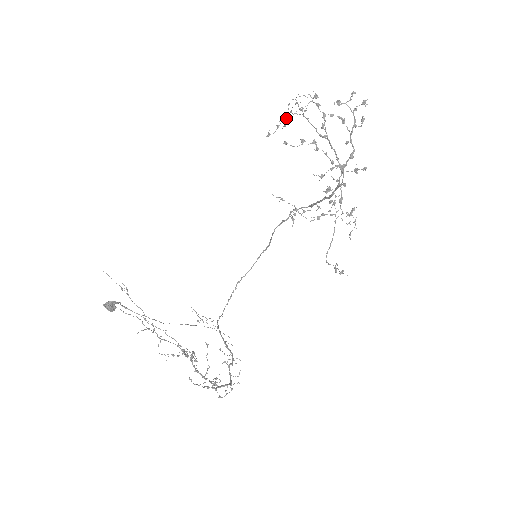
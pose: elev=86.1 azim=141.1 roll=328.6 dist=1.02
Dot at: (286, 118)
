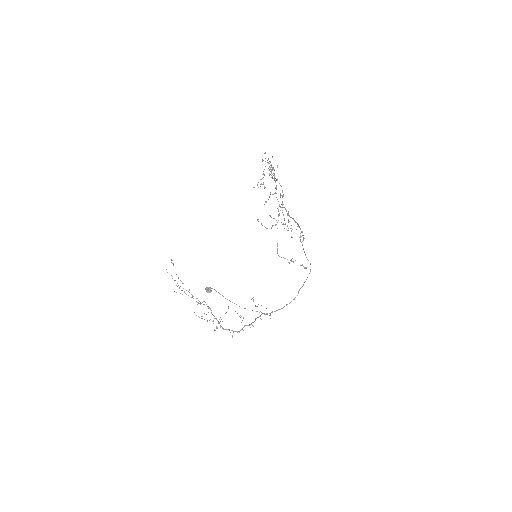
Dot at: (270, 174)
